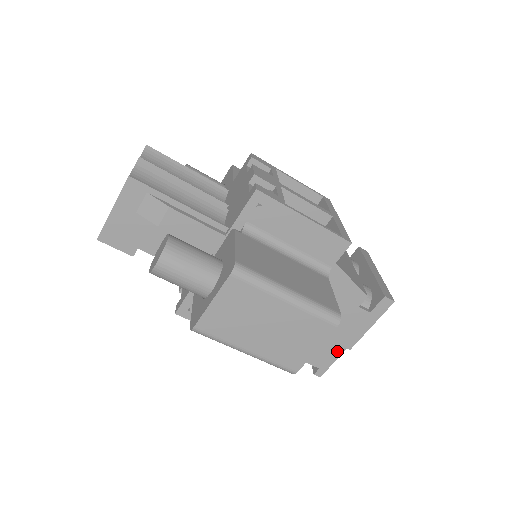
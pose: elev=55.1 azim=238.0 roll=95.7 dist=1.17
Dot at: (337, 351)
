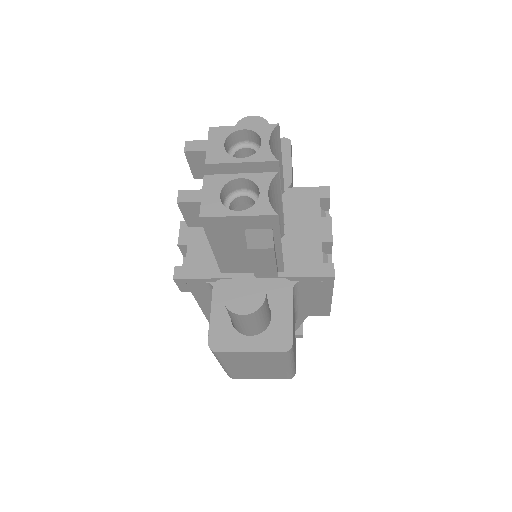
Dot at: occluded
